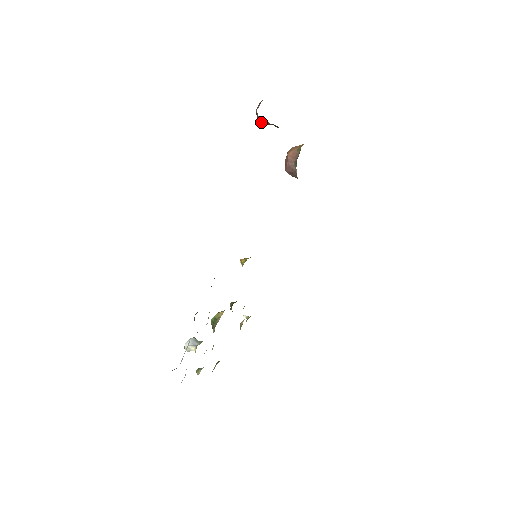
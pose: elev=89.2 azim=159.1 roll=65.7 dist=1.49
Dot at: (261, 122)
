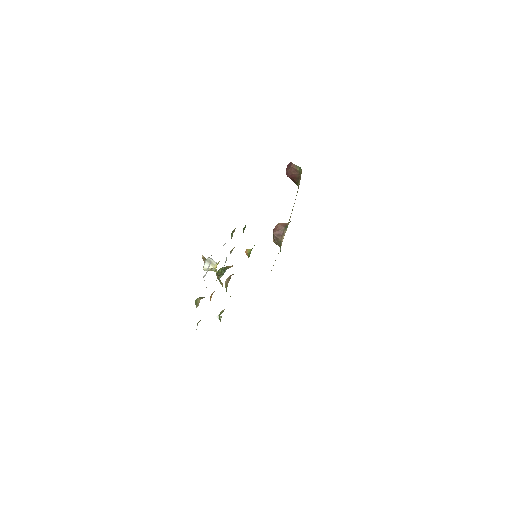
Dot at: (292, 169)
